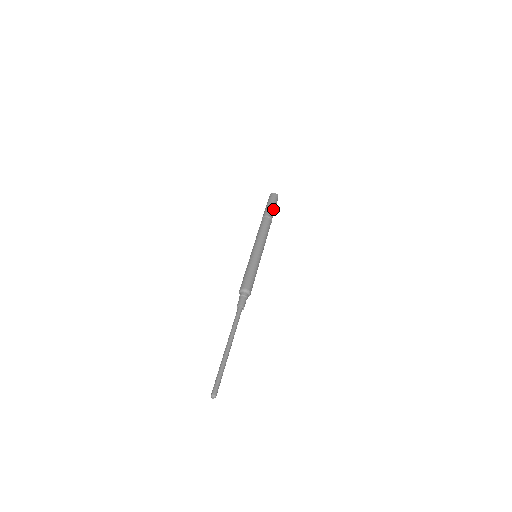
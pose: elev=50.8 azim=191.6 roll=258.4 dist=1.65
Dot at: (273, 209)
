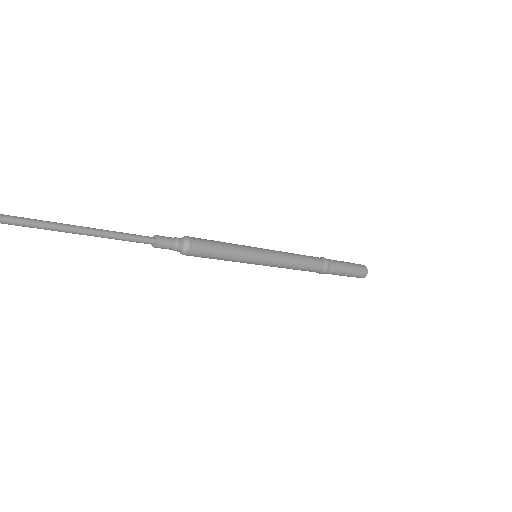
Dot at: (341, 262)
